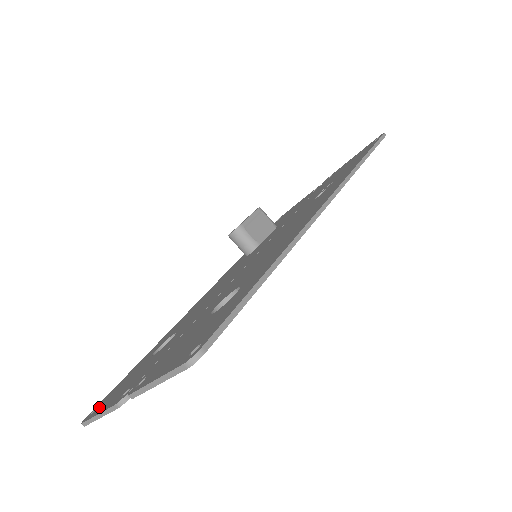
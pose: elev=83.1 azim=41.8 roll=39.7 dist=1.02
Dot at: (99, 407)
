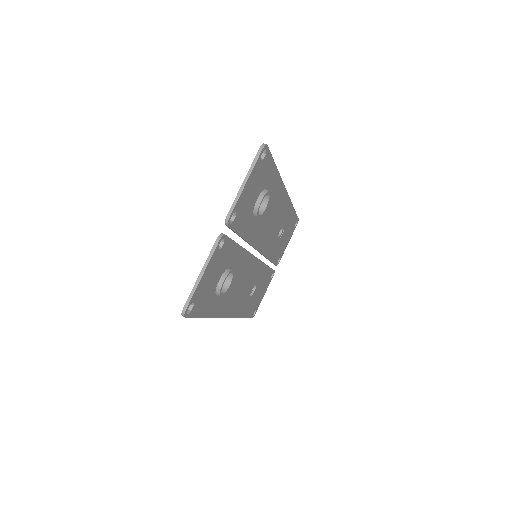
Dot at: occluded
